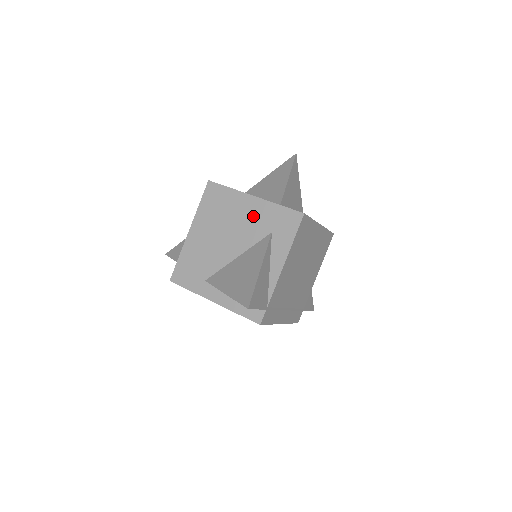
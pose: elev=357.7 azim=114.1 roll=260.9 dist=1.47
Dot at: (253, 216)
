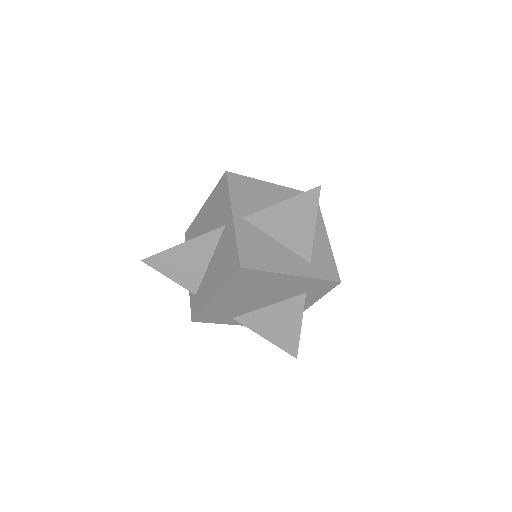
Dot at: (290, 286)
